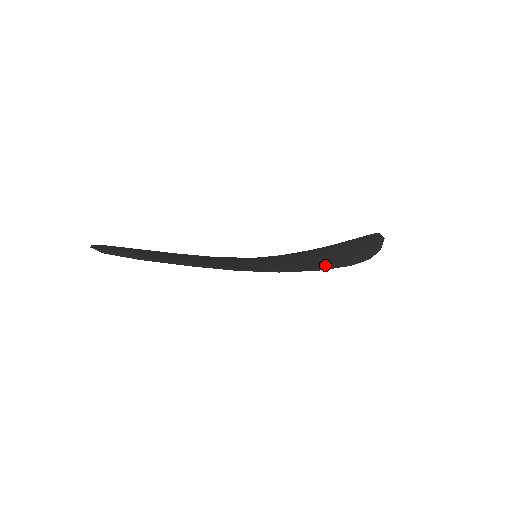
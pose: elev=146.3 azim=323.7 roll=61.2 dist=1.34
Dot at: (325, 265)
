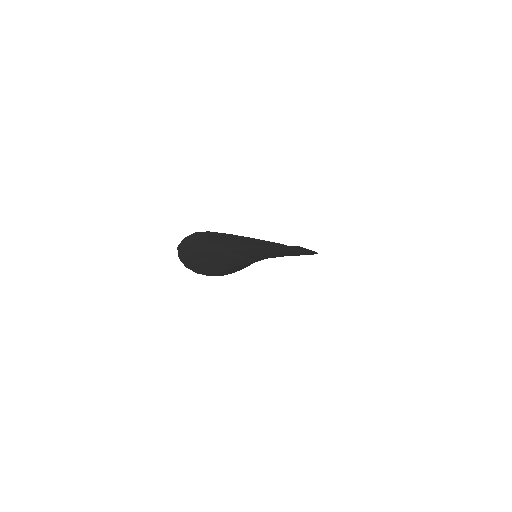
Dot at: occluded
